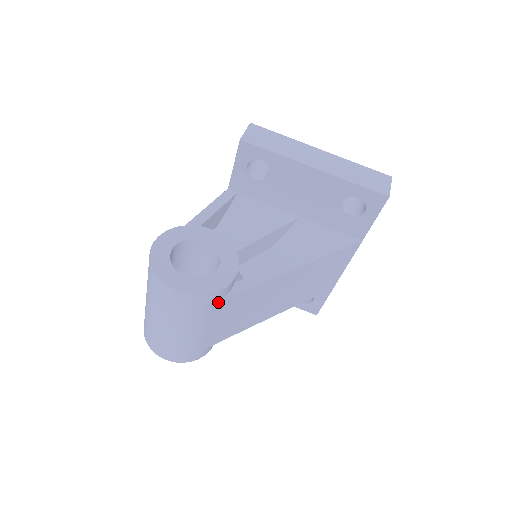
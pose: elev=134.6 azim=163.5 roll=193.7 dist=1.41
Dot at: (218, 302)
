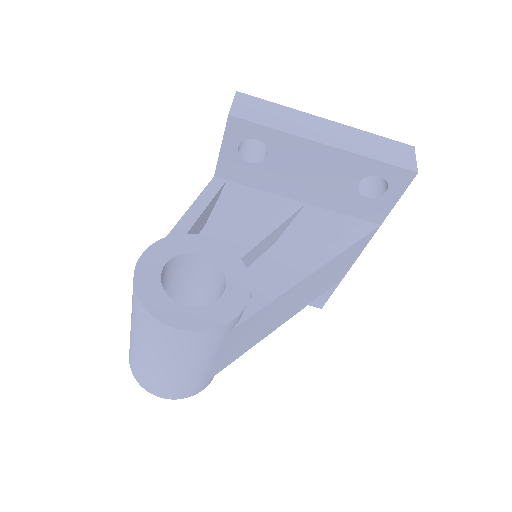
Dot at: (229, 332)
